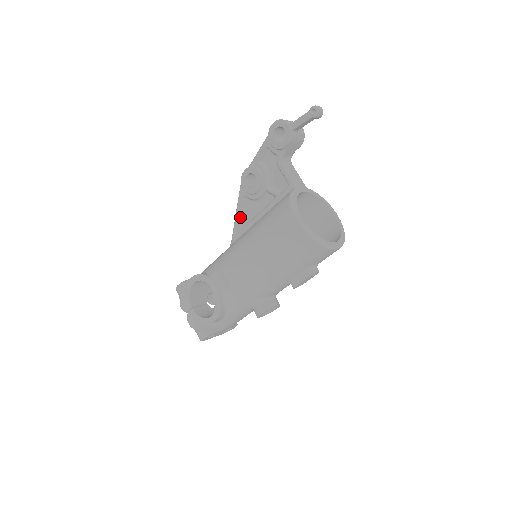
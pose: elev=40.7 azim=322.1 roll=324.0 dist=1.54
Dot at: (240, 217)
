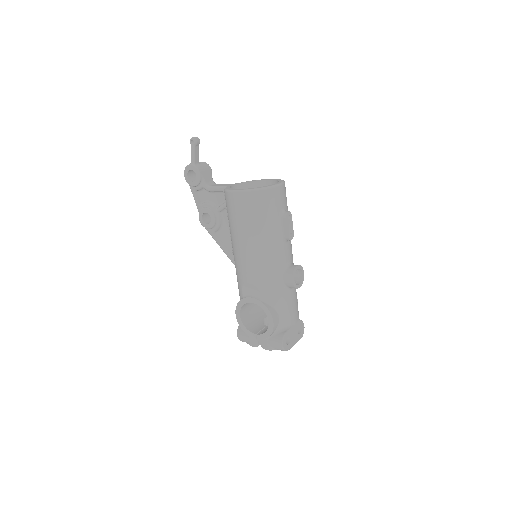
Dot at: (225, 247)
